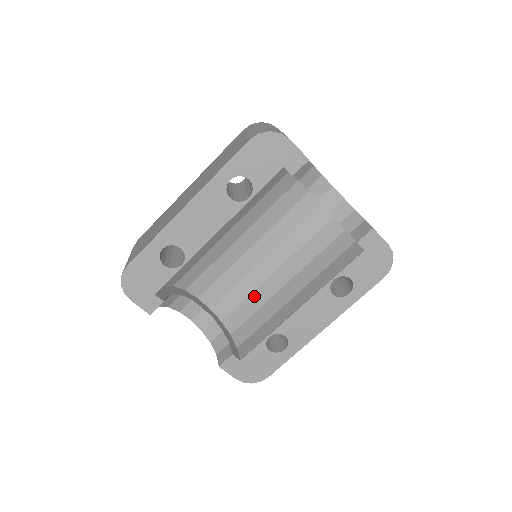
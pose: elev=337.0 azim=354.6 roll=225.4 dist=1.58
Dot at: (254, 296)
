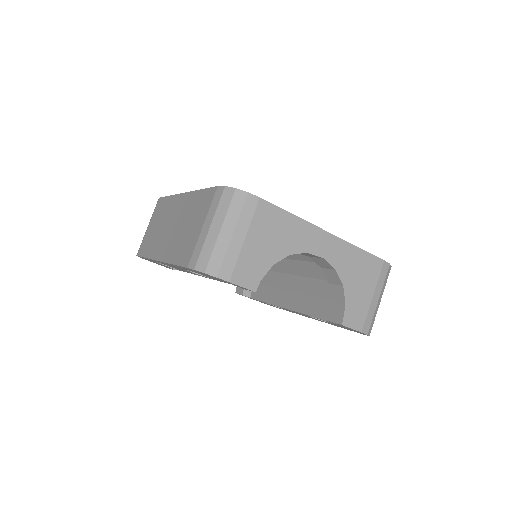
Dot at: occluded
